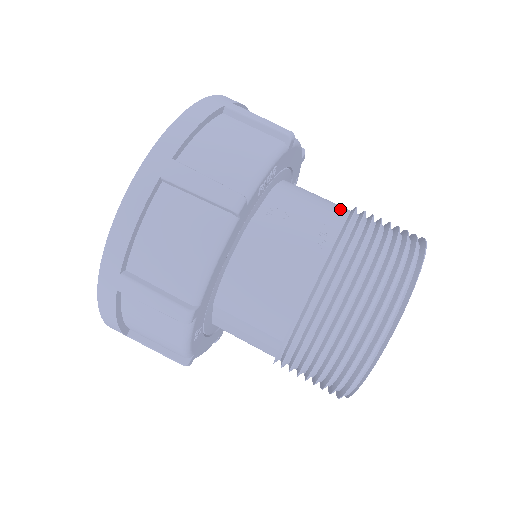
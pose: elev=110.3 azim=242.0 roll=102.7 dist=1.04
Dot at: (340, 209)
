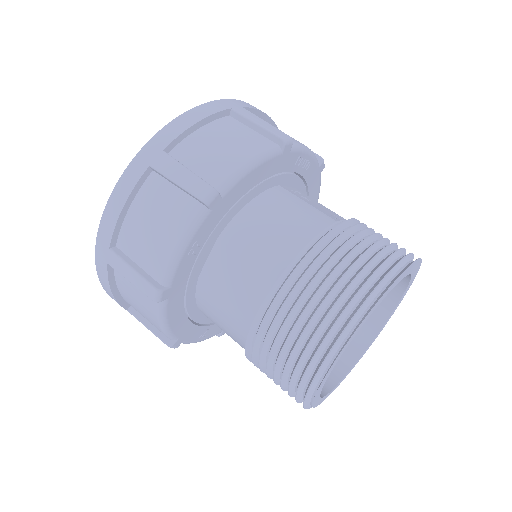
Dot at: occluded
